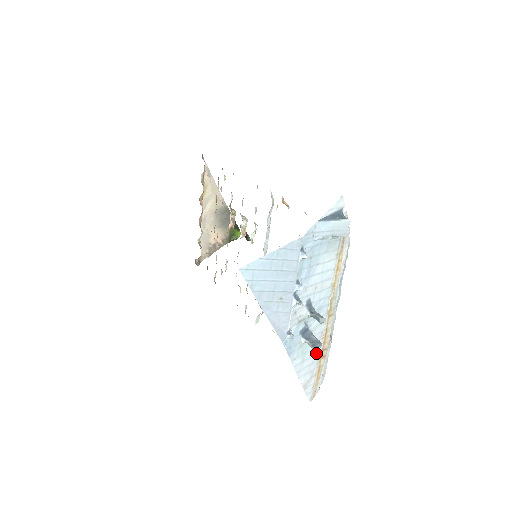
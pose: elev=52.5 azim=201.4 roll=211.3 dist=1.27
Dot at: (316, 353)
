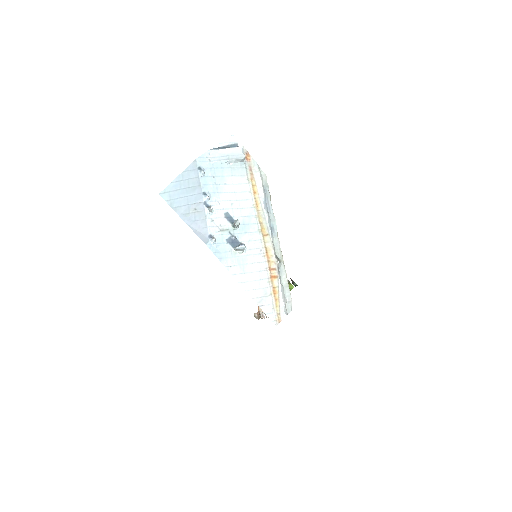
Dot at: (262, 270)
